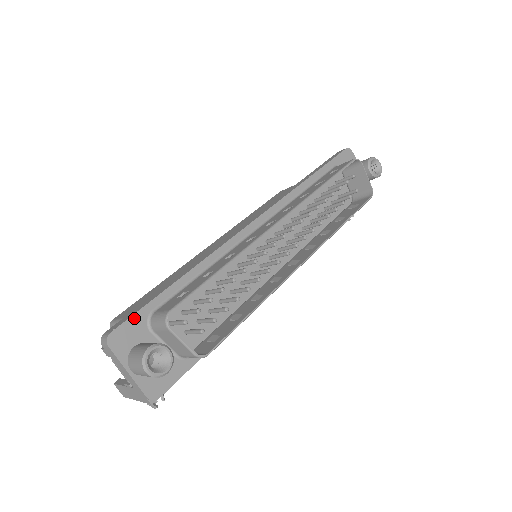
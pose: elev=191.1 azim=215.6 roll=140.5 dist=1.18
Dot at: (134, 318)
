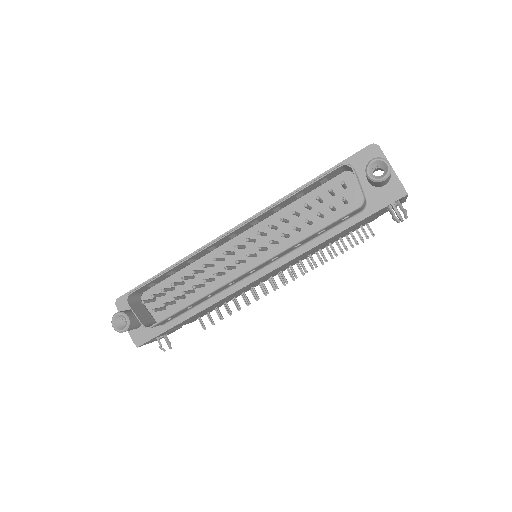
Dot at: occluded
